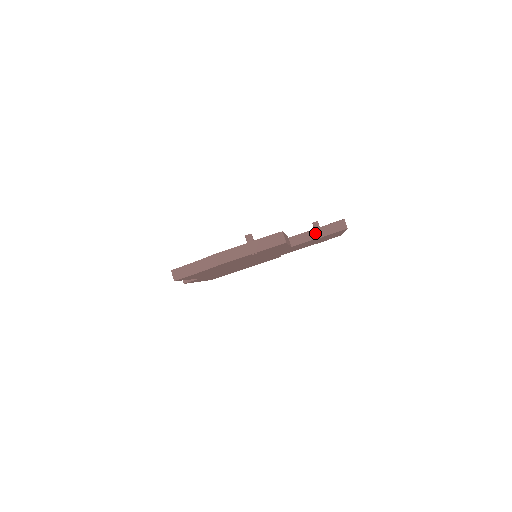
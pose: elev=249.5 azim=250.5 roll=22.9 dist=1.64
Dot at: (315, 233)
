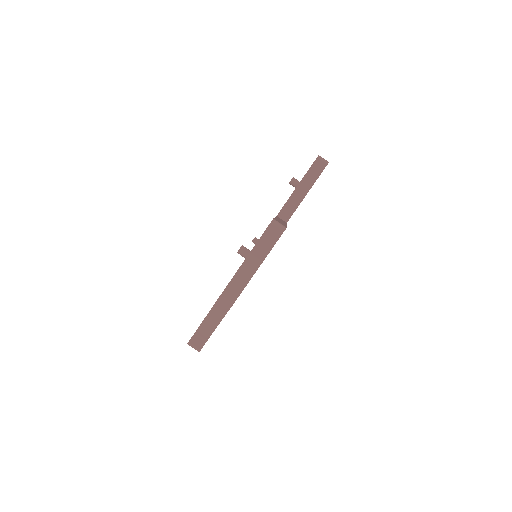
Dot at: (300, 191)
